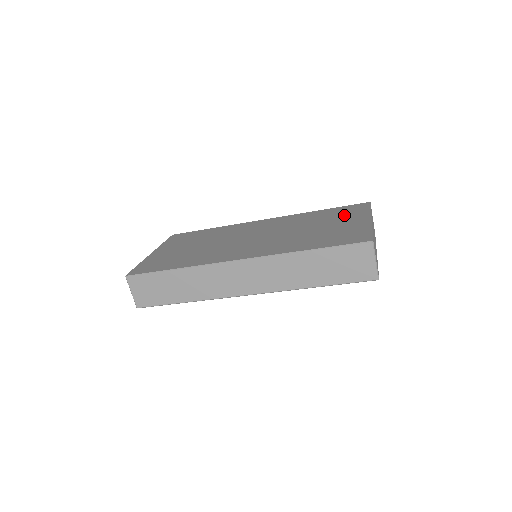
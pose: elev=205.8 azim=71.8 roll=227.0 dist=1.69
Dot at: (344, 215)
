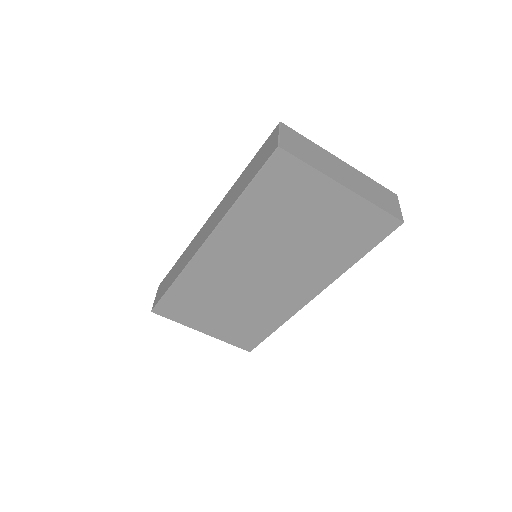
Dot at: occluded
